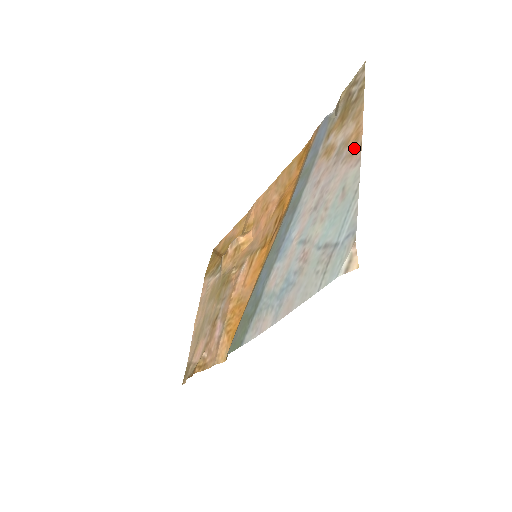
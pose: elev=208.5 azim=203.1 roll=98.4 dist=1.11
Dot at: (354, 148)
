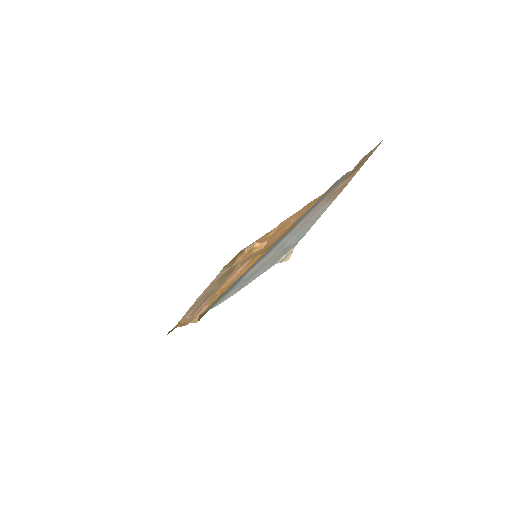
Dot at: (339, 192)
